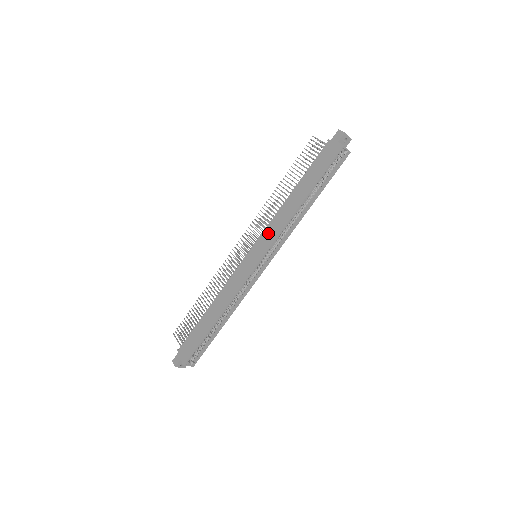
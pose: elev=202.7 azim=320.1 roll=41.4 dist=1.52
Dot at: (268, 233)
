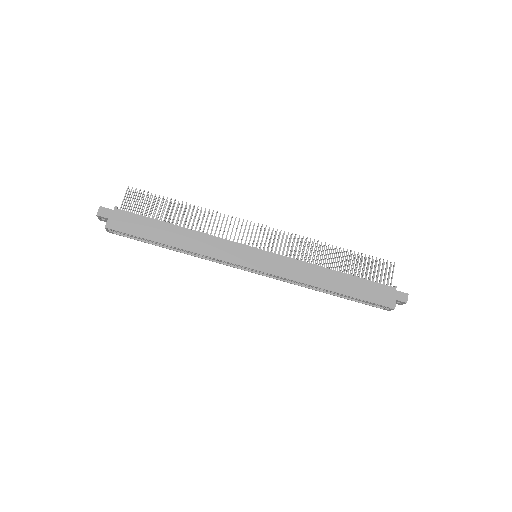
Dot at: (285, 264)
